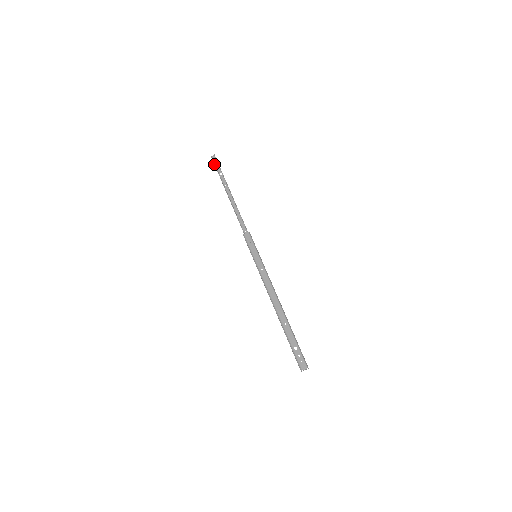
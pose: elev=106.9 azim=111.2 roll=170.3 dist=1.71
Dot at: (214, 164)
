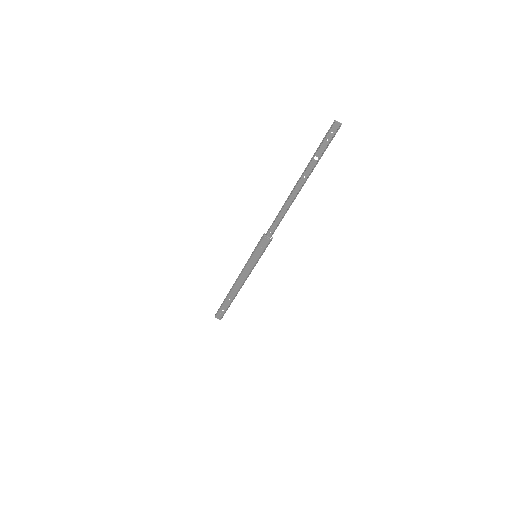
Dot at: (324, 137)
